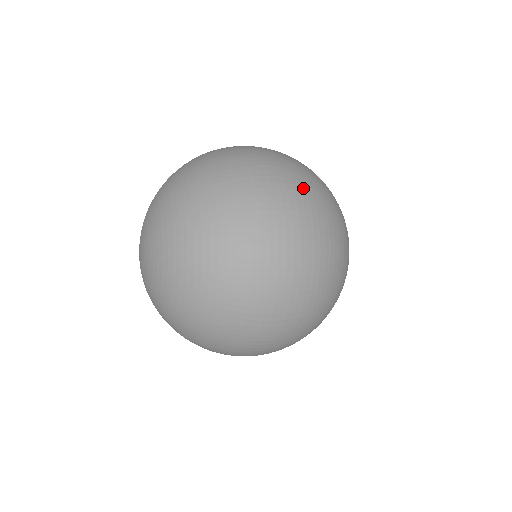
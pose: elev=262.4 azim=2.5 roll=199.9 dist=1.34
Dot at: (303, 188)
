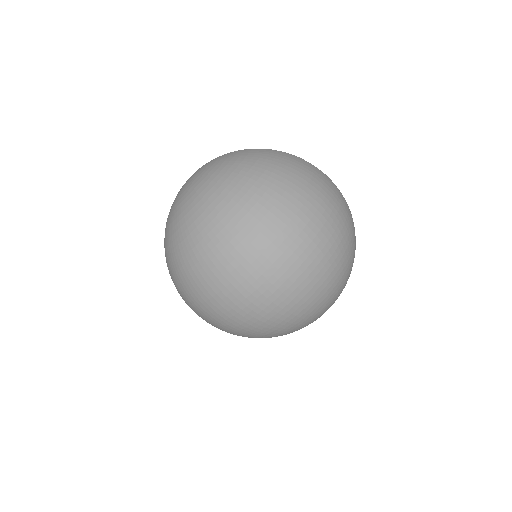
Dot at: (317, 251)
